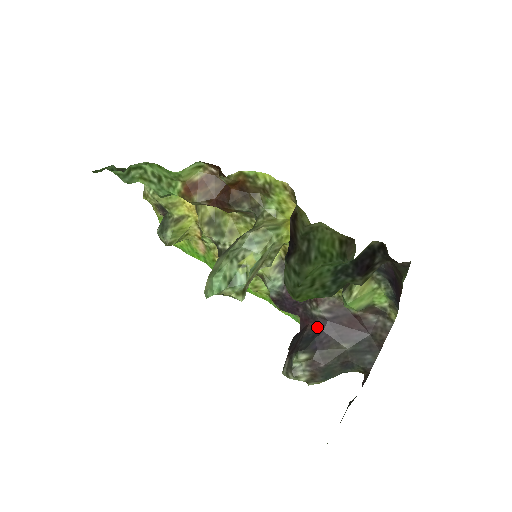
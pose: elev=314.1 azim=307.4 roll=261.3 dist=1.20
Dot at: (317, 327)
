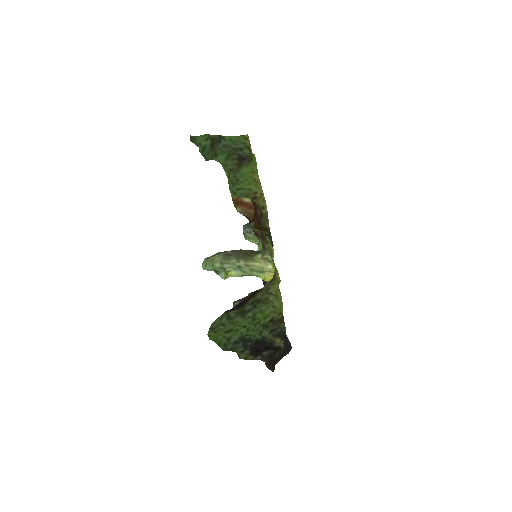
Dot at: occluded
